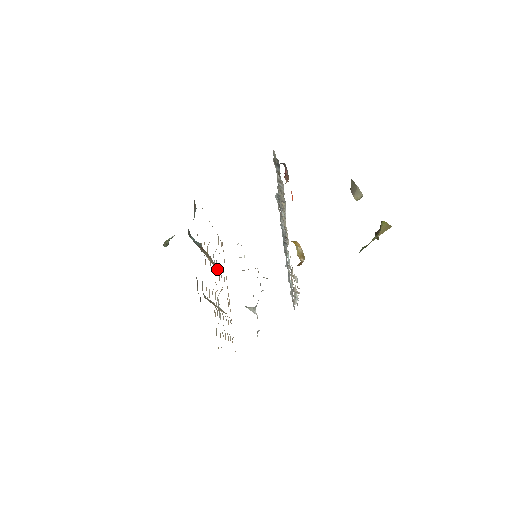
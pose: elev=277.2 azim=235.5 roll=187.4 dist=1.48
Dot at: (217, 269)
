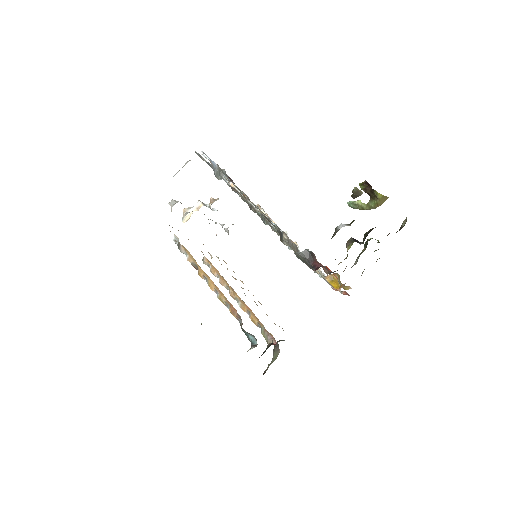
Dot at: occluded
